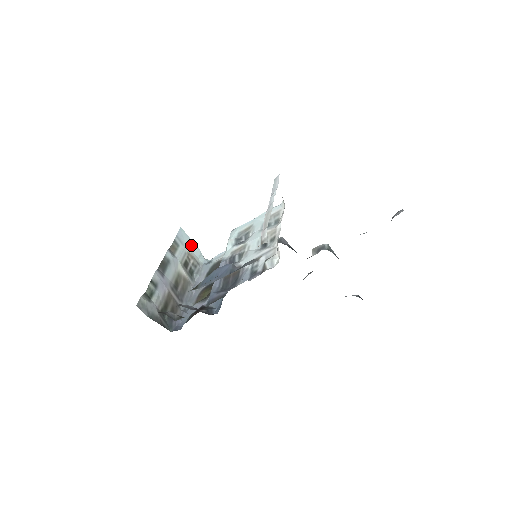
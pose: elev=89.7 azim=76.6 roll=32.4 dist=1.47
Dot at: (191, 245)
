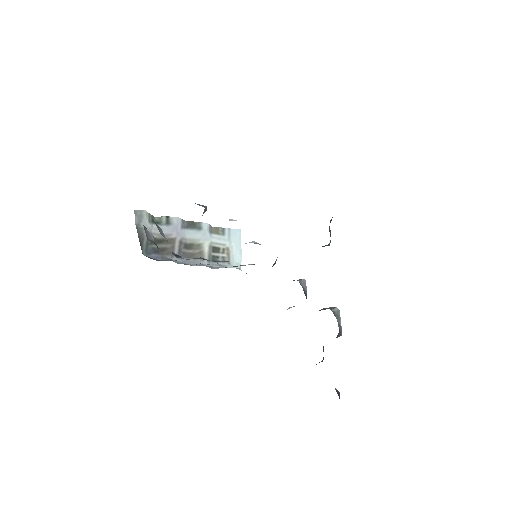
Dot at: (237, 248)
